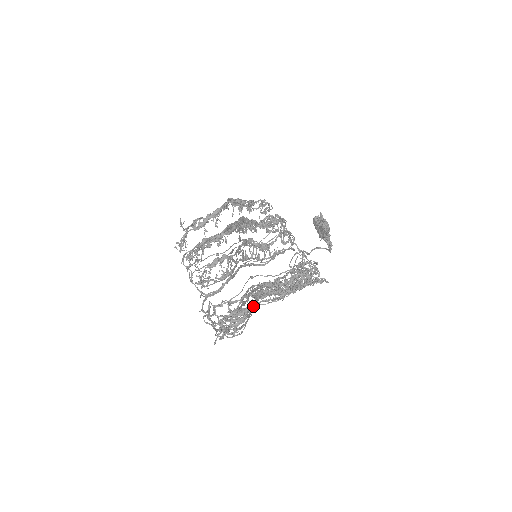
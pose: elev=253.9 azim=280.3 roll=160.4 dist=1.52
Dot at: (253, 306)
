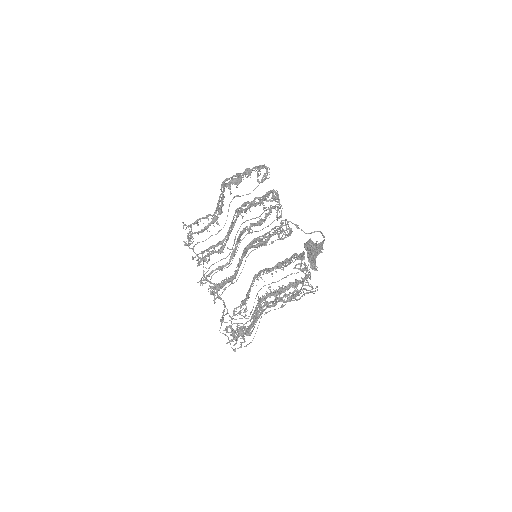
Dot at: (256, 314)
